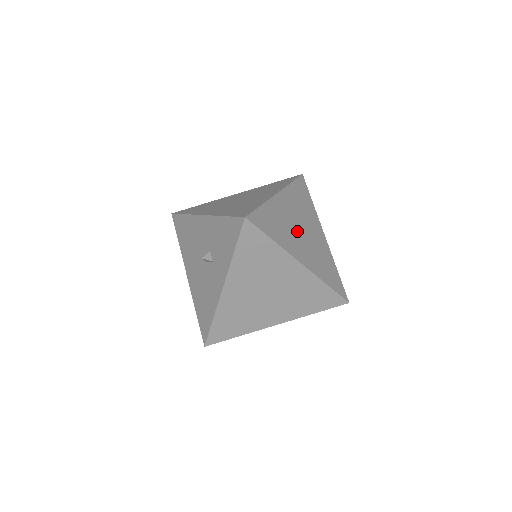
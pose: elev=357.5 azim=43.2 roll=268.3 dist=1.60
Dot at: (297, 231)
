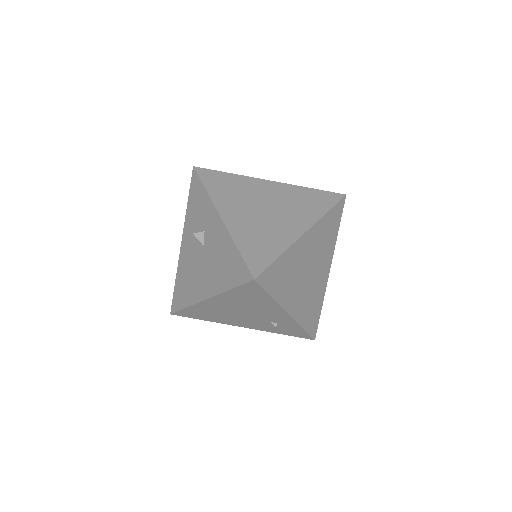
Dot at: occluded
